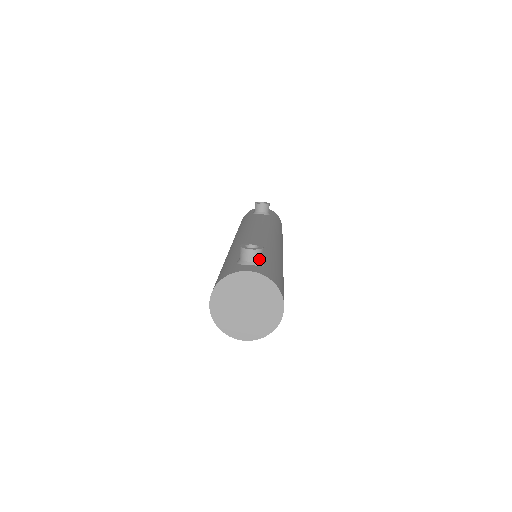
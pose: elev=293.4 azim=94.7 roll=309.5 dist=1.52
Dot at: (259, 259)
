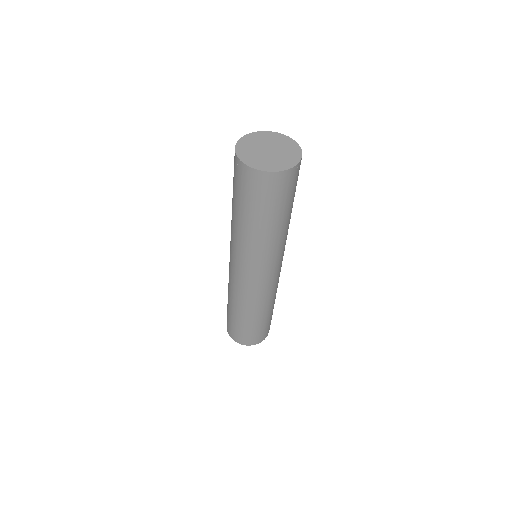
Dot at: occluded
